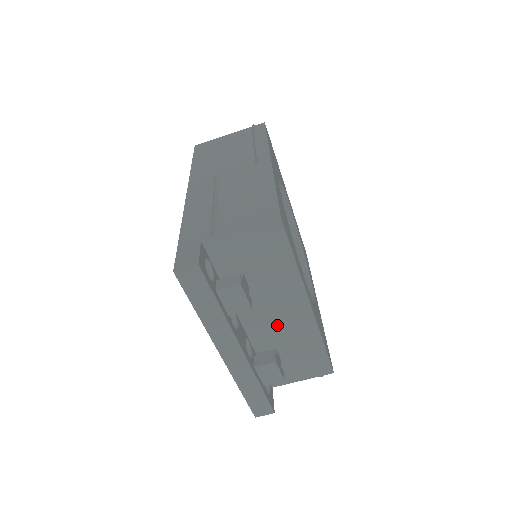
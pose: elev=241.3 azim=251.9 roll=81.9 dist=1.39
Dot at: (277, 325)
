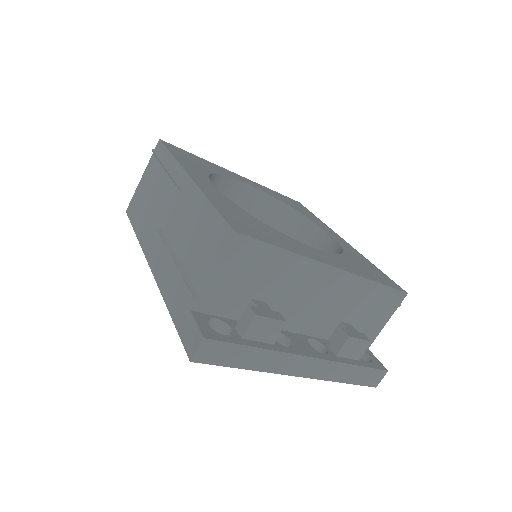
Dot at: (322, 306)
